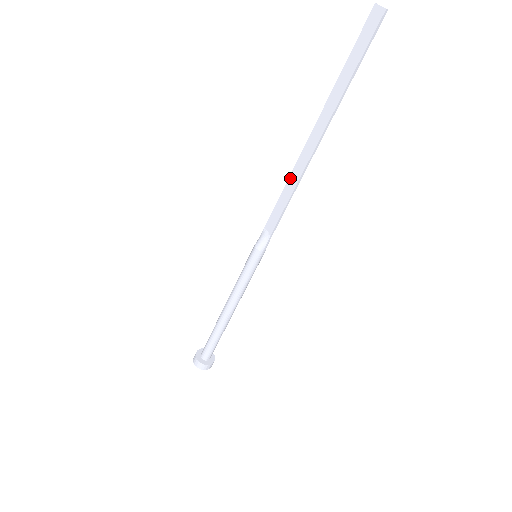
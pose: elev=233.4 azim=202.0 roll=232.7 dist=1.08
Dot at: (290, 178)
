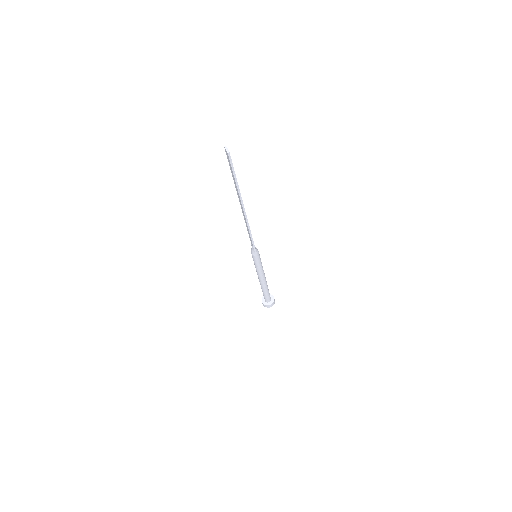
Dot at: (245, 222)
